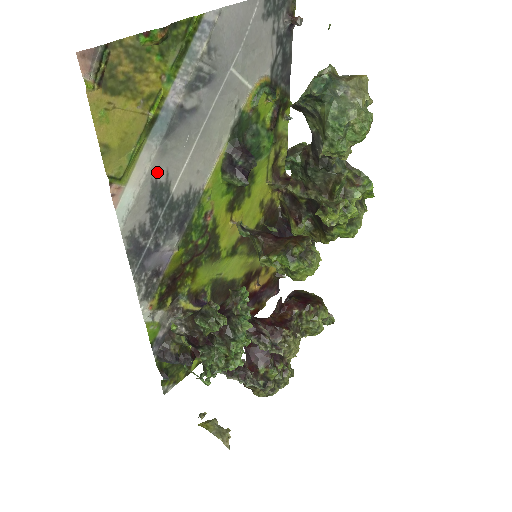
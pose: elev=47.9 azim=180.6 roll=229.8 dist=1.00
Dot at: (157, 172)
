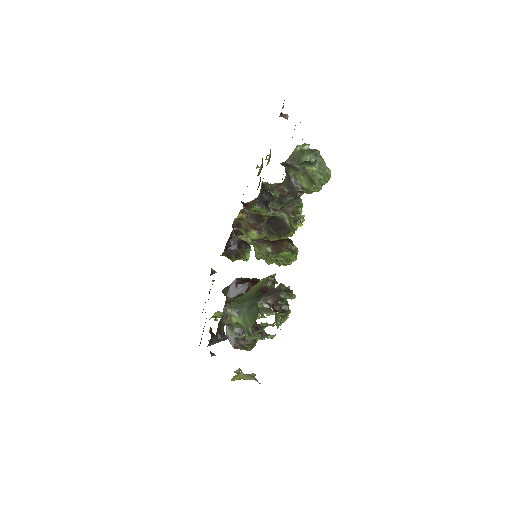
Dot at: occluded
